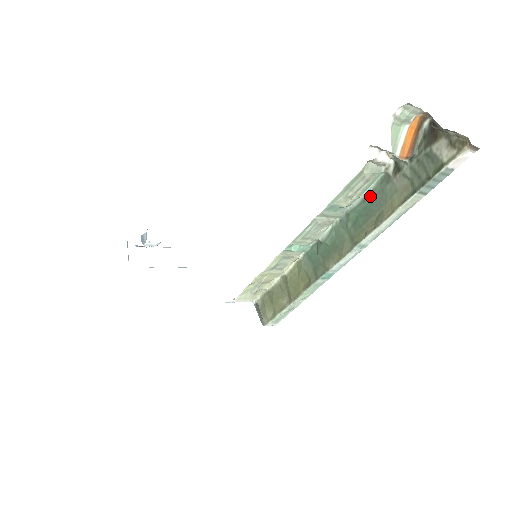
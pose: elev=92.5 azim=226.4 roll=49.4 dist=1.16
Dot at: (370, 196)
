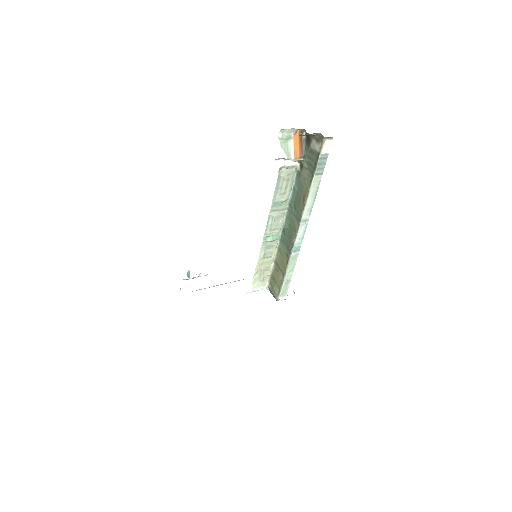
Dot at: (295, 188)
